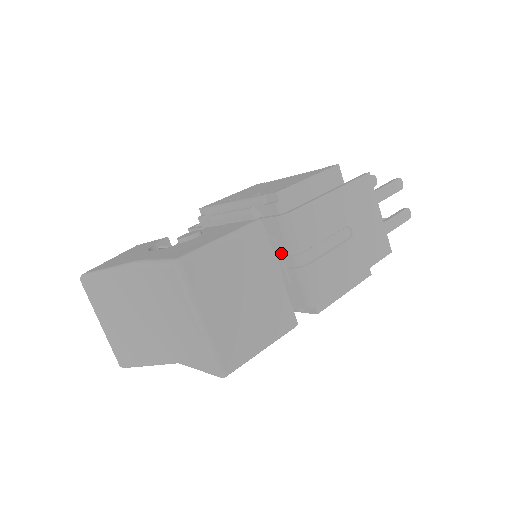
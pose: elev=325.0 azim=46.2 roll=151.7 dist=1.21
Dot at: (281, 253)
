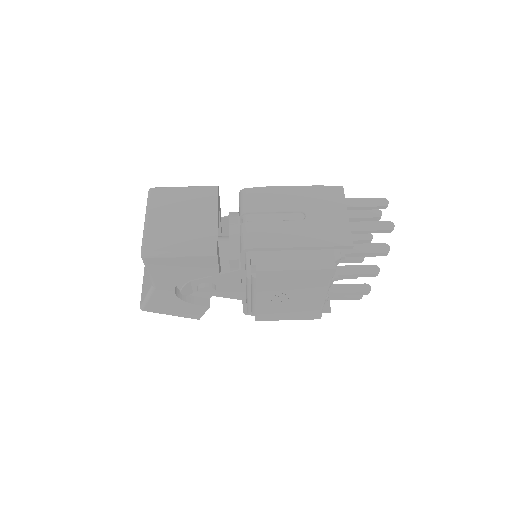
Dot at: (240, 221)
